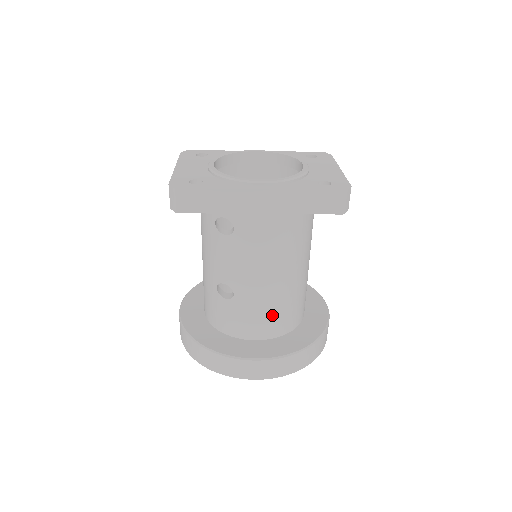
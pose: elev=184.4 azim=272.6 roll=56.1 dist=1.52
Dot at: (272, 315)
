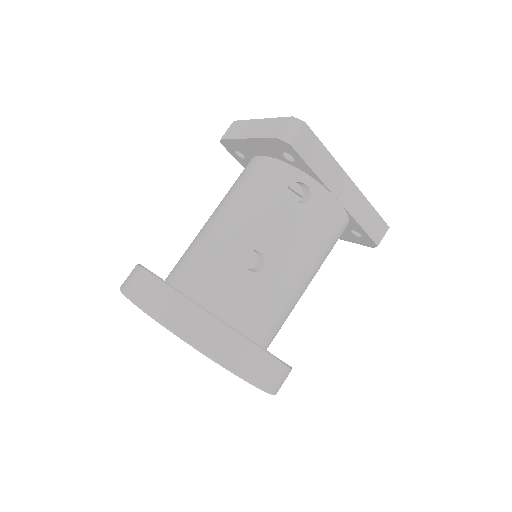
Dot at: (277, 314)
